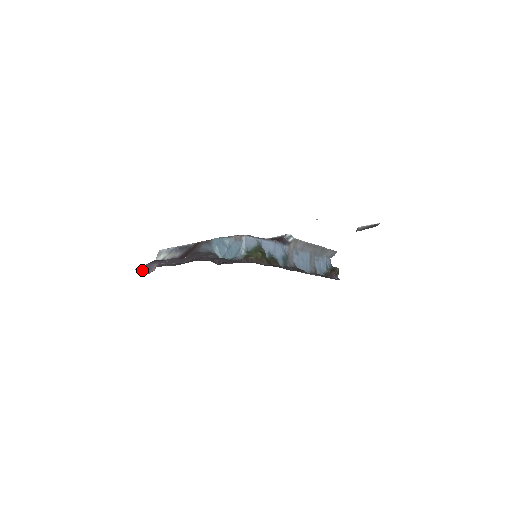
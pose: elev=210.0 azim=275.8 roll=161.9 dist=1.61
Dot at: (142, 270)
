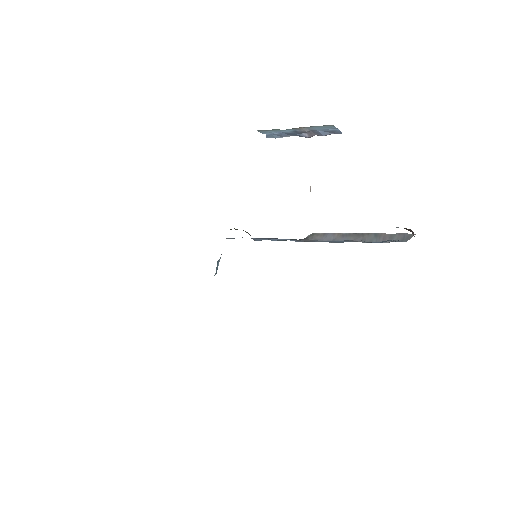
Dot at: occluded
